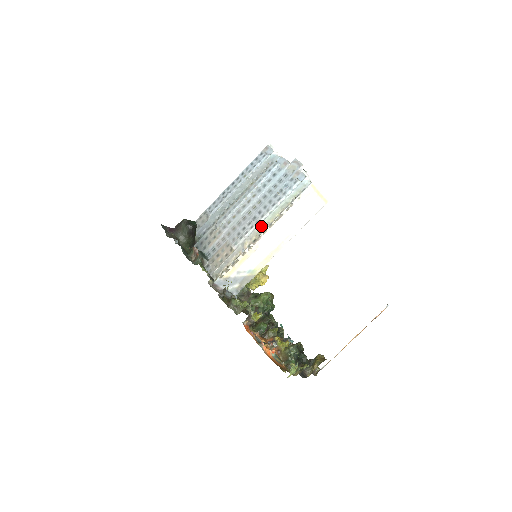
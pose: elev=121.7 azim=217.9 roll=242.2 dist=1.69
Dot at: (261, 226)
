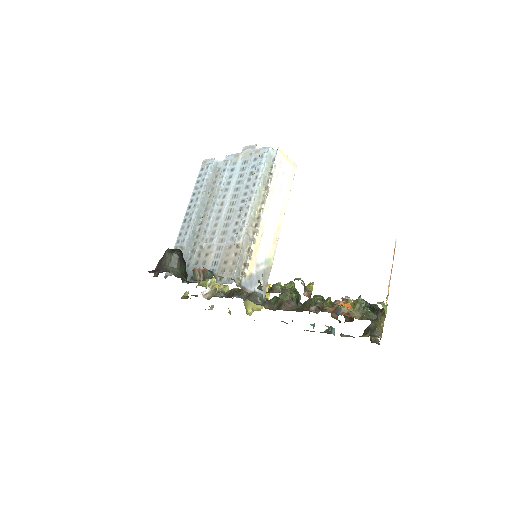
Dot at: (254, 208)
